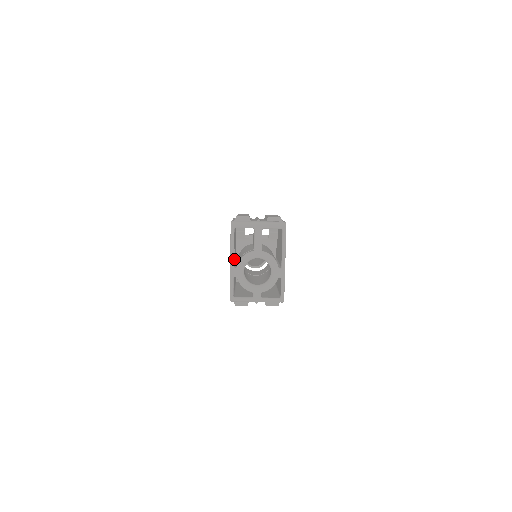
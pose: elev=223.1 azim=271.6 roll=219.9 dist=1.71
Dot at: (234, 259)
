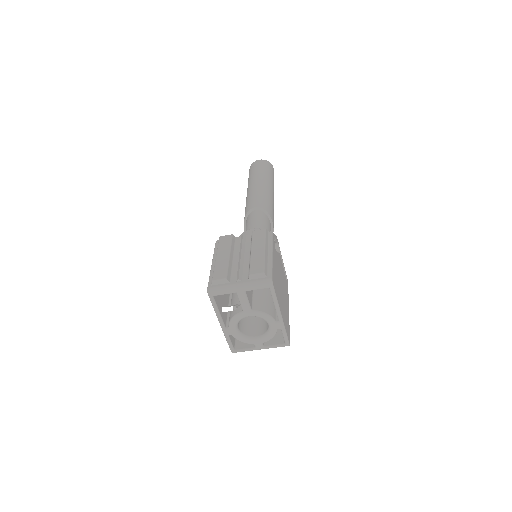
Dot at: (226, 306)
